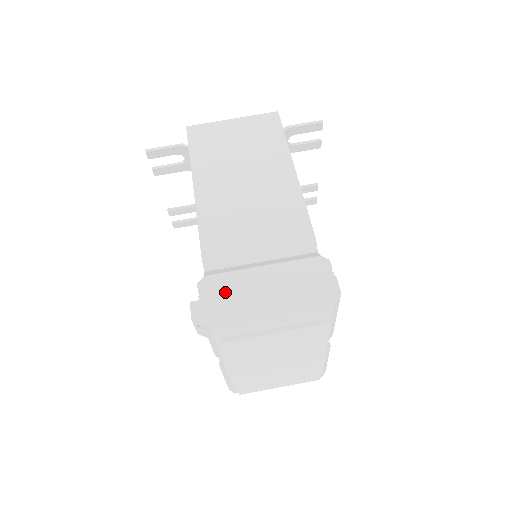
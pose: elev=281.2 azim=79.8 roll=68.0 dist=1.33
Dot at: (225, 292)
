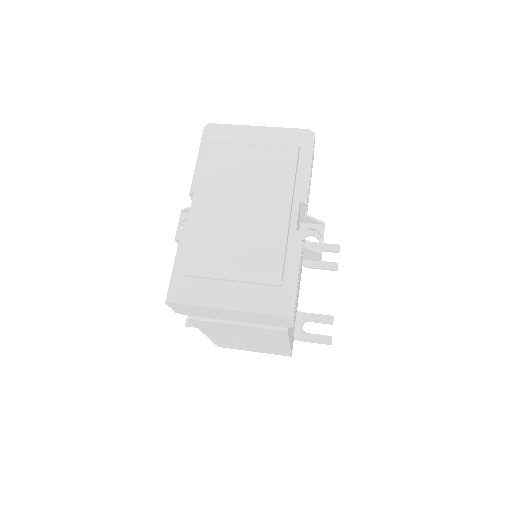
Dot at: occluded
